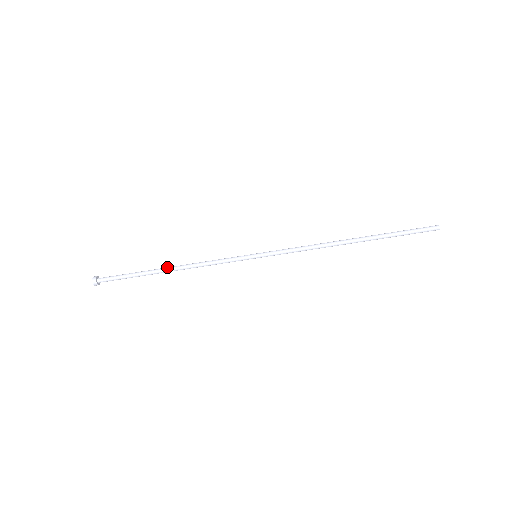
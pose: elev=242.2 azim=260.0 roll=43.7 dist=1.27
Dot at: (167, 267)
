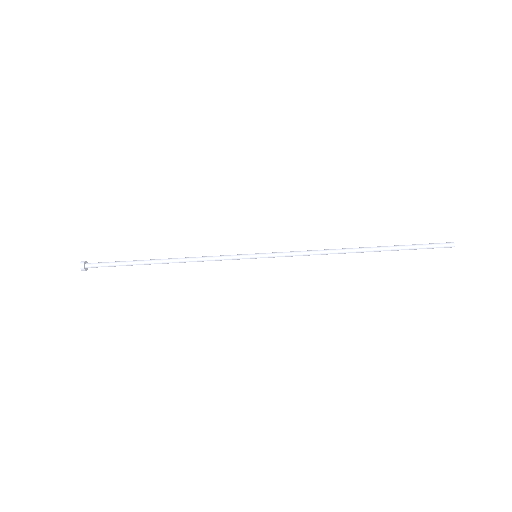
Dot at: (160, 261)
